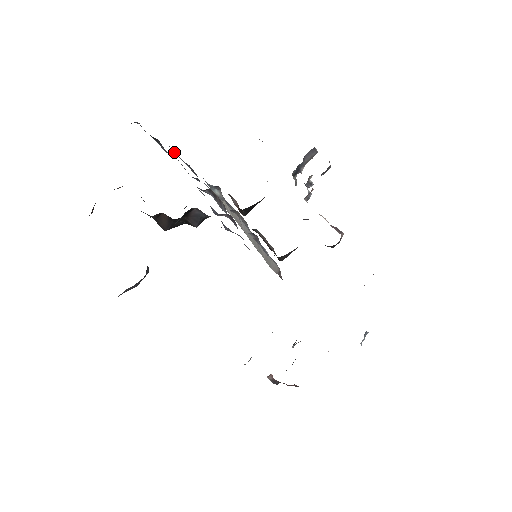
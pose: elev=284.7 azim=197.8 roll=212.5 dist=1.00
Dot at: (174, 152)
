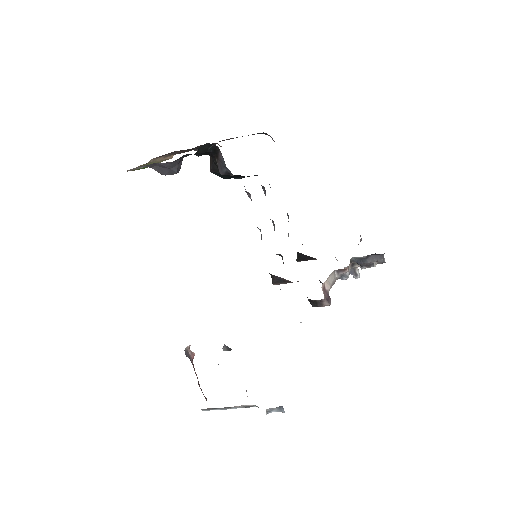
Dot at: occluded
